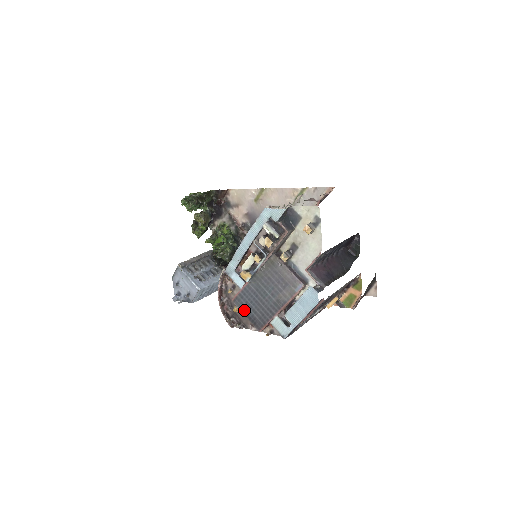
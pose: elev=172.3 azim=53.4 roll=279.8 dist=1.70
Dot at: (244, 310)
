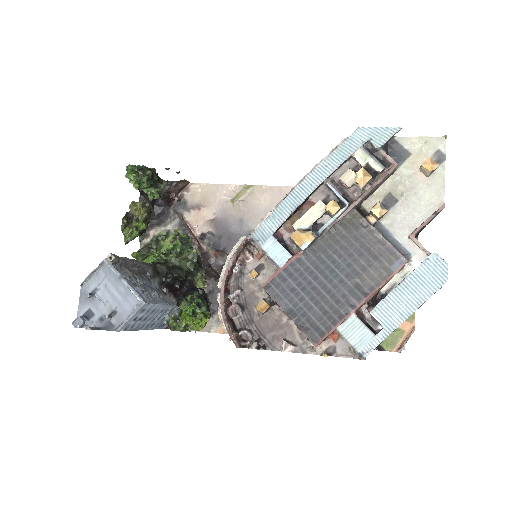
Dot at: (286, 304)
